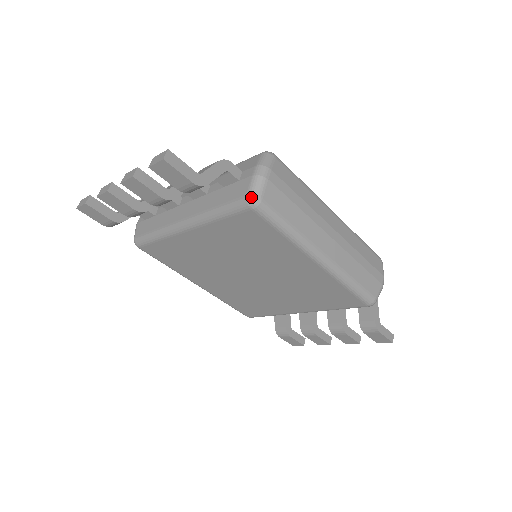
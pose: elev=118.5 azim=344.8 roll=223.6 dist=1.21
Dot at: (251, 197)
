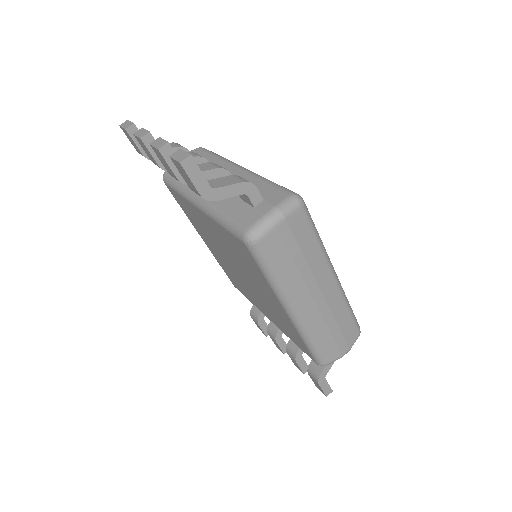
Dot at: (249, 234)
